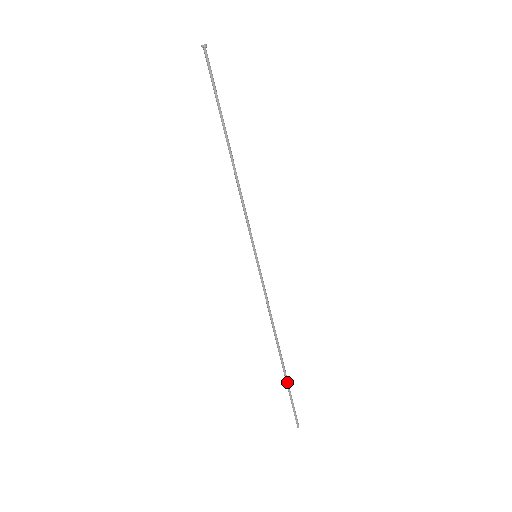
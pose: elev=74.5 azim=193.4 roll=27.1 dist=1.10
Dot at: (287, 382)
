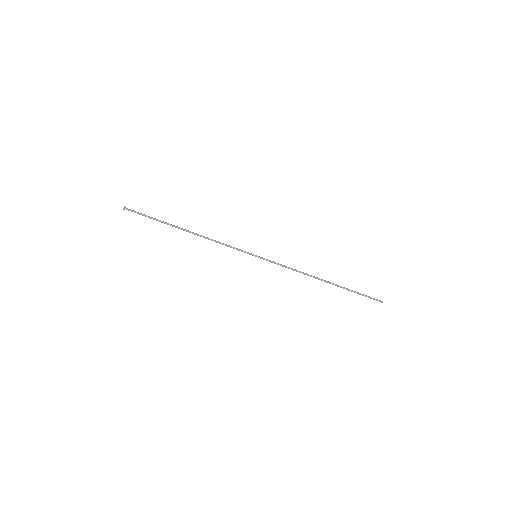
Dot at: occluded
